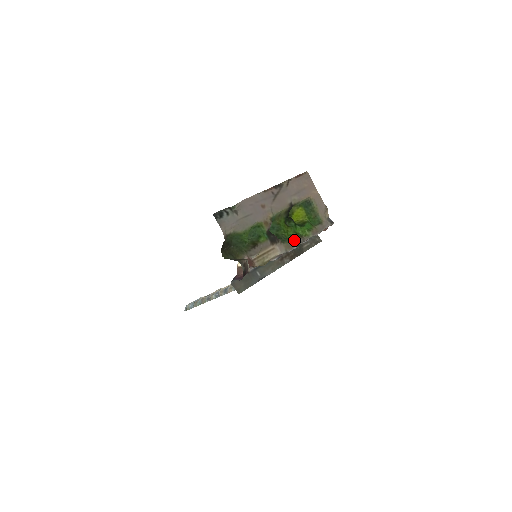
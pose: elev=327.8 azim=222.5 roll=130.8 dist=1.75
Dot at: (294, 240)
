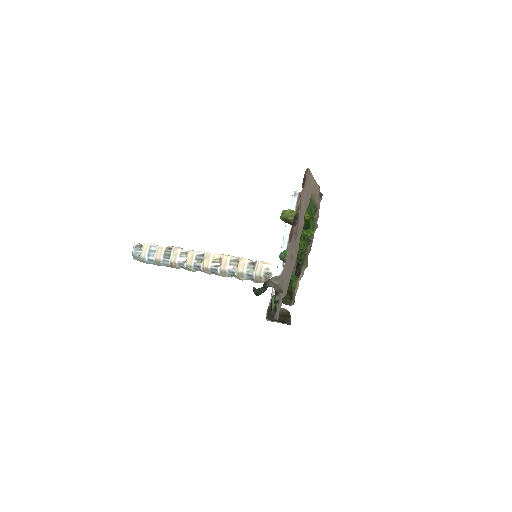
Dot at: (307, 251)
